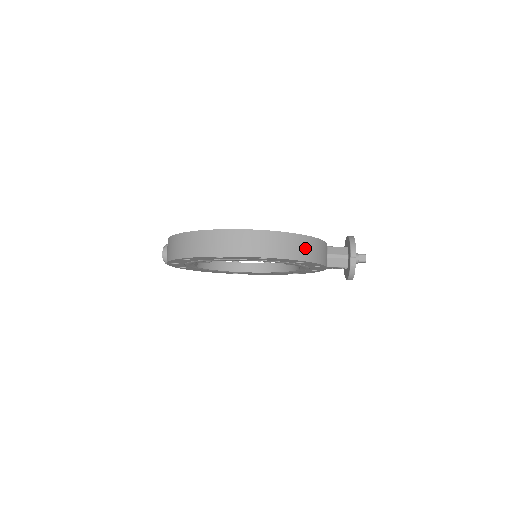
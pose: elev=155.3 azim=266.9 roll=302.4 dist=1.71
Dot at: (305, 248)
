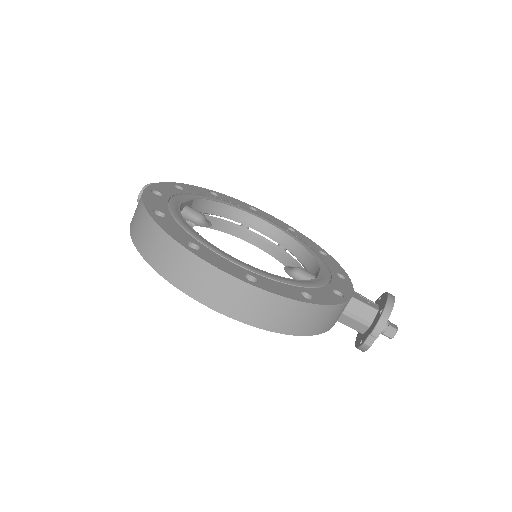
Dot at: (301, 319)
